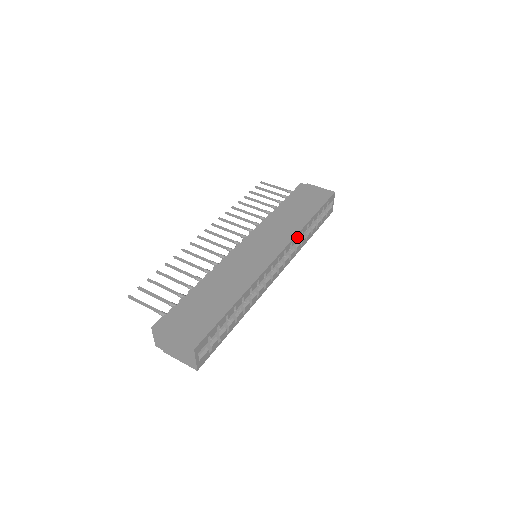
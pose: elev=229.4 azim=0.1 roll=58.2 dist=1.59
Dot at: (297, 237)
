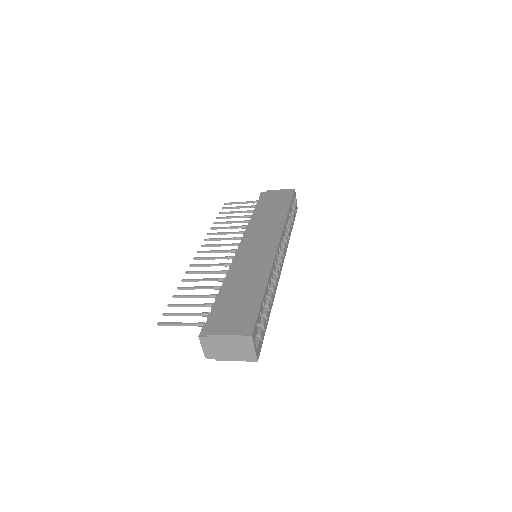
Dot at: (284, 229)
